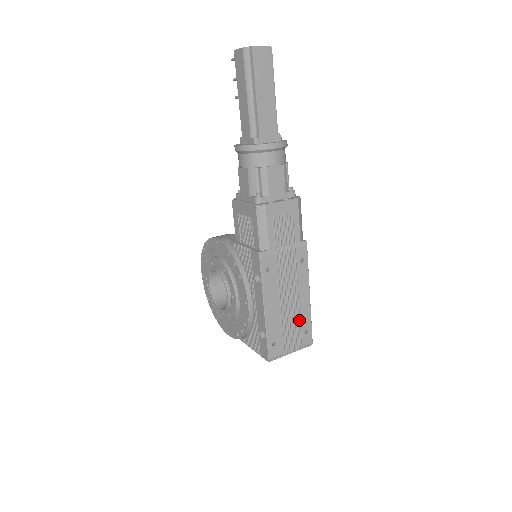
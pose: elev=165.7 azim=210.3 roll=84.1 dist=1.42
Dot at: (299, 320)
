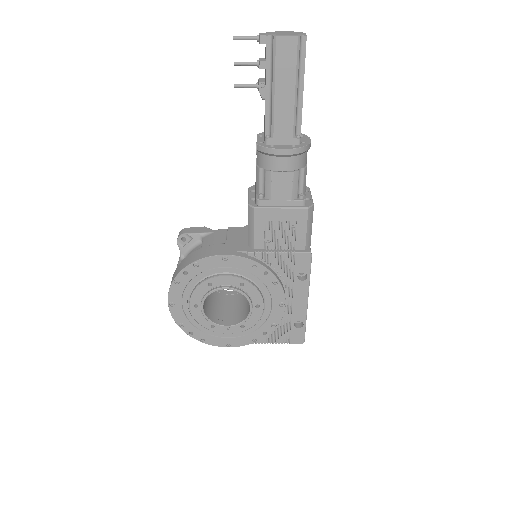
Dot at: occluded
